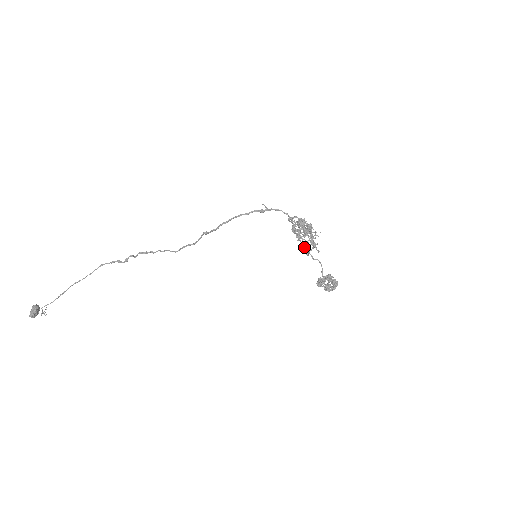
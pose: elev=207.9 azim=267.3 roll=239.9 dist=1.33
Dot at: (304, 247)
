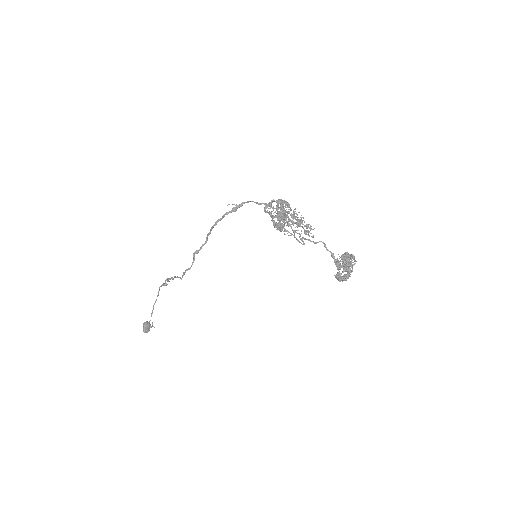
Dot at: (294, 236)
